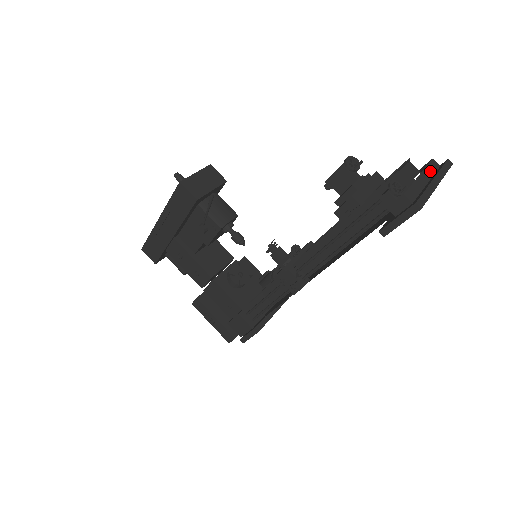
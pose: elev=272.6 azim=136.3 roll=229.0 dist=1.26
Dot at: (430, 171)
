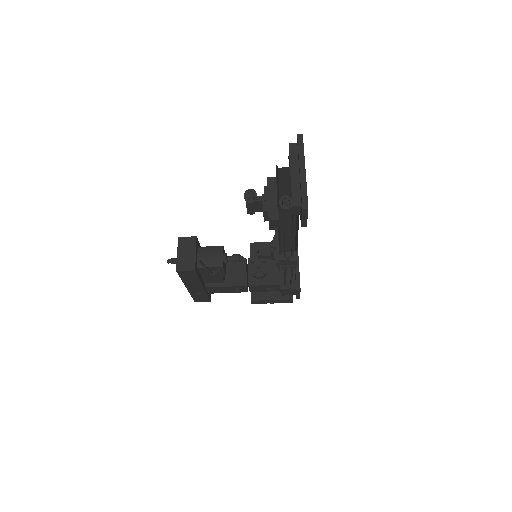
Dot at: (294, 159)
